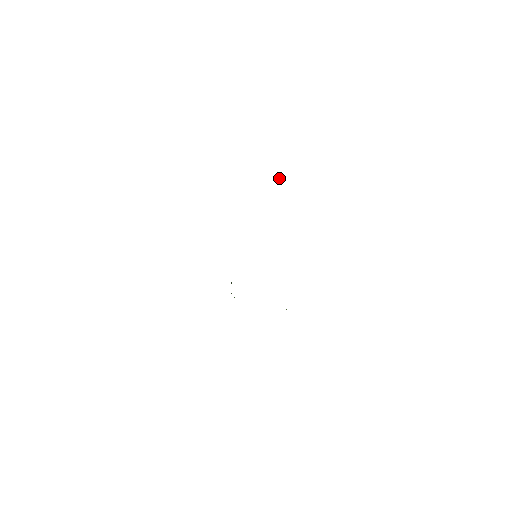
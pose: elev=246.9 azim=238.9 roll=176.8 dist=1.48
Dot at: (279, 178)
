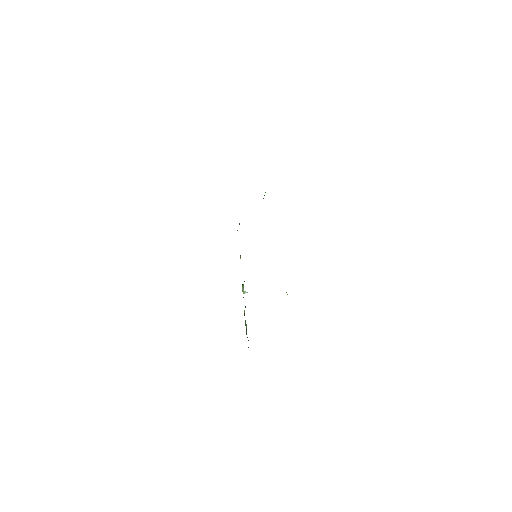
Dot at: occluded
